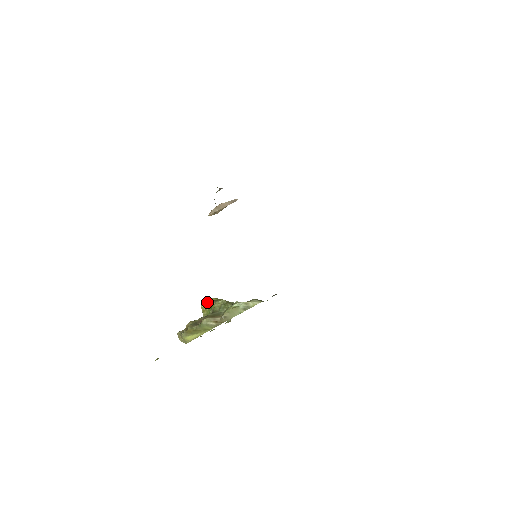
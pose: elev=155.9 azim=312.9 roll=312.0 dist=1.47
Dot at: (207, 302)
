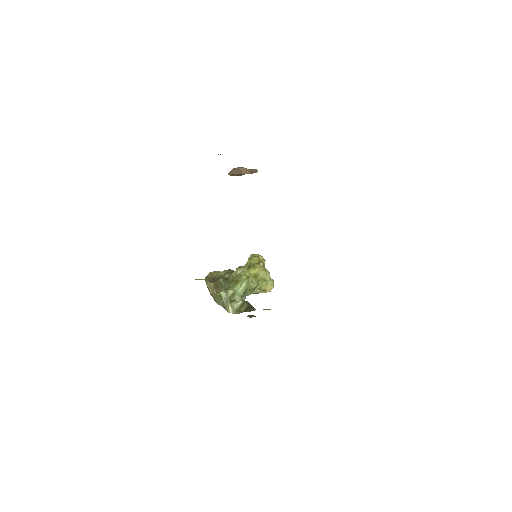
Dot at: (249, 258)
